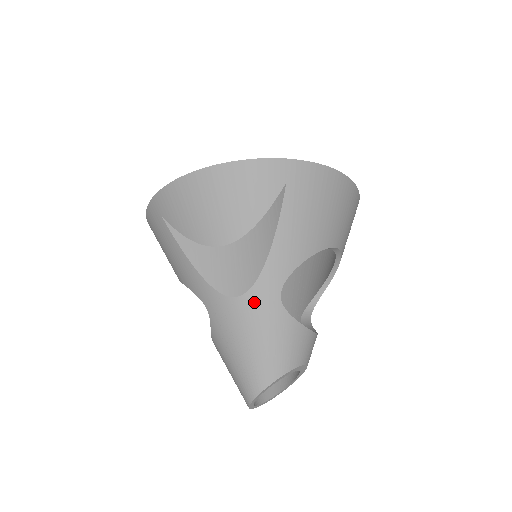
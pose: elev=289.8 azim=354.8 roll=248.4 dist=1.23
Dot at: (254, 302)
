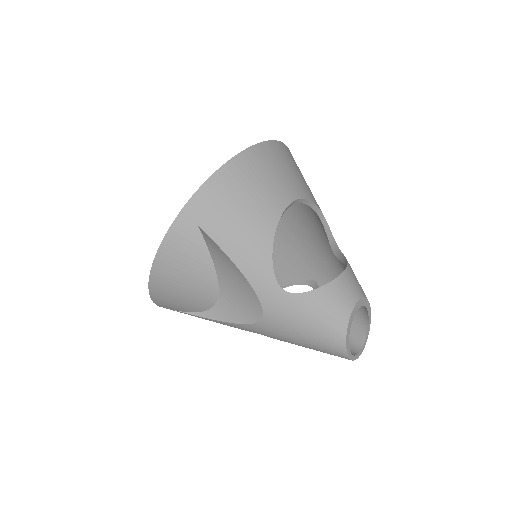
Dot at: (274, 311)
